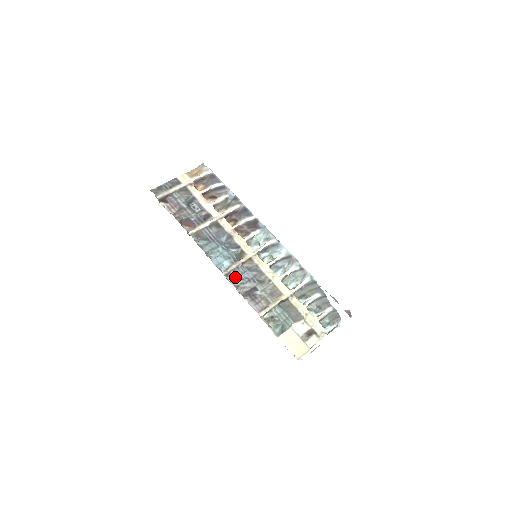
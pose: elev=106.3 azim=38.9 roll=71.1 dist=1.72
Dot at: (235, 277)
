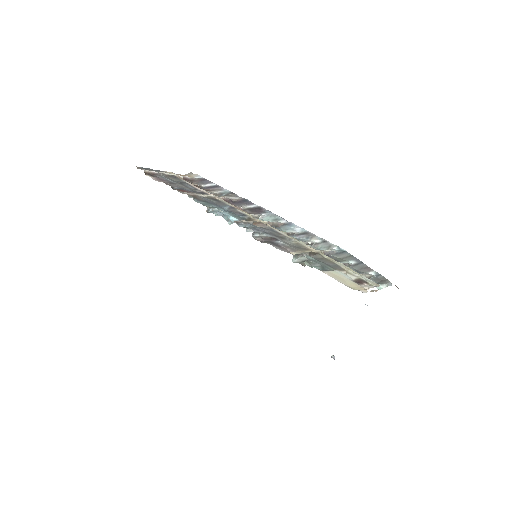
Dot at: occluded
